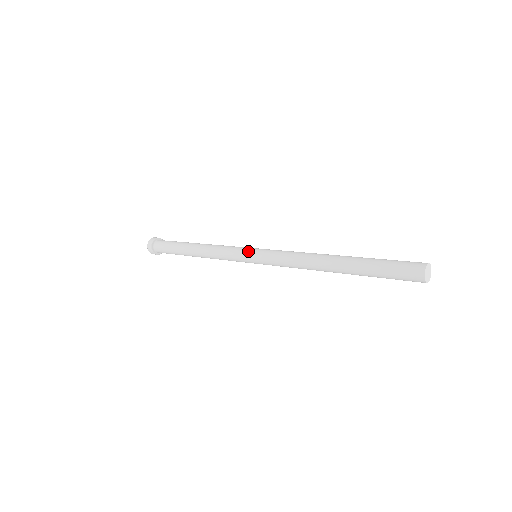
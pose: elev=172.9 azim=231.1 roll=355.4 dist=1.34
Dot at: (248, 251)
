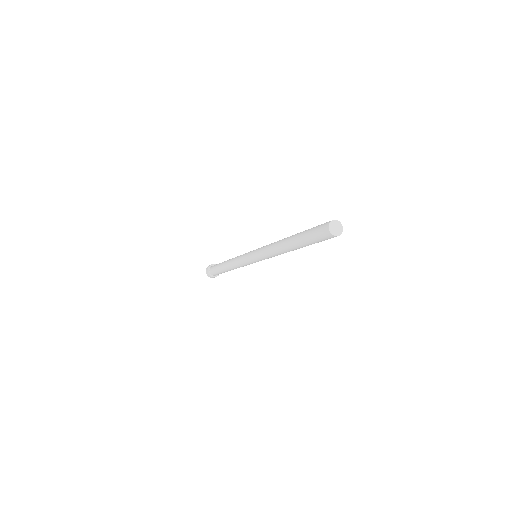
Dot at: (248, 255)
